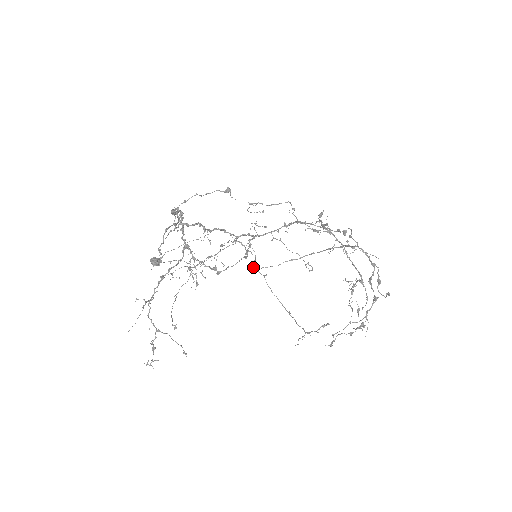
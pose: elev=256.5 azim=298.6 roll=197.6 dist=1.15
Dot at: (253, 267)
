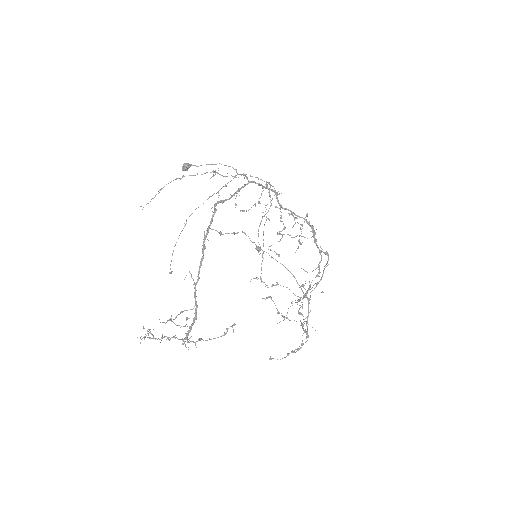
Dot at: (265, 205)
